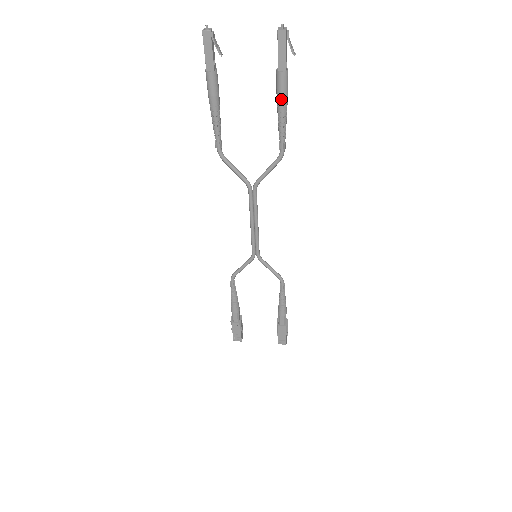
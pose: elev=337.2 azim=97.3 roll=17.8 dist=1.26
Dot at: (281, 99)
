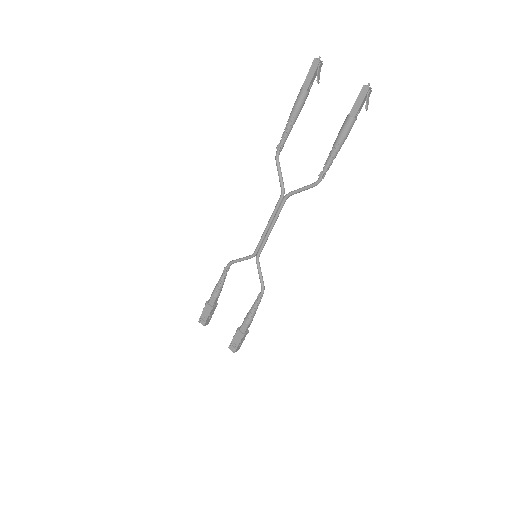
Dot at: (340, 137)
